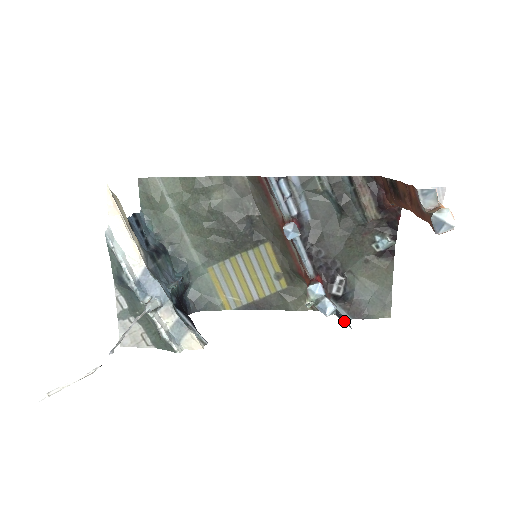
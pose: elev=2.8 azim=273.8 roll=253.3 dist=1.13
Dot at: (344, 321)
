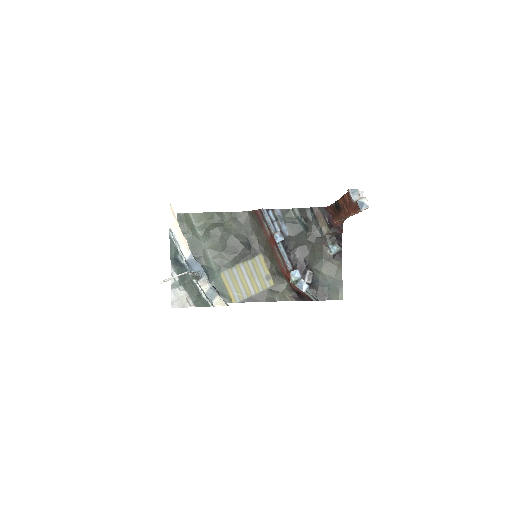
Dot at: (314, 297)
